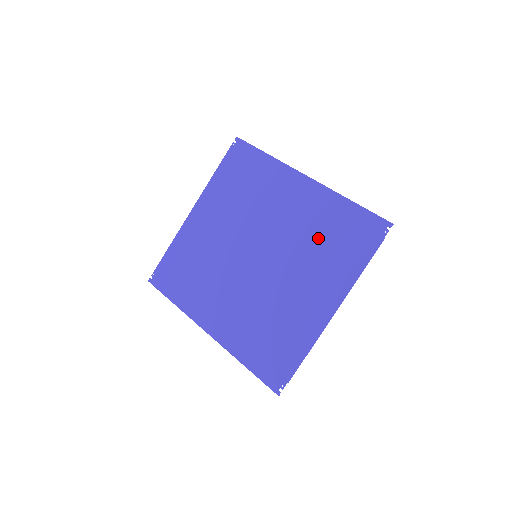
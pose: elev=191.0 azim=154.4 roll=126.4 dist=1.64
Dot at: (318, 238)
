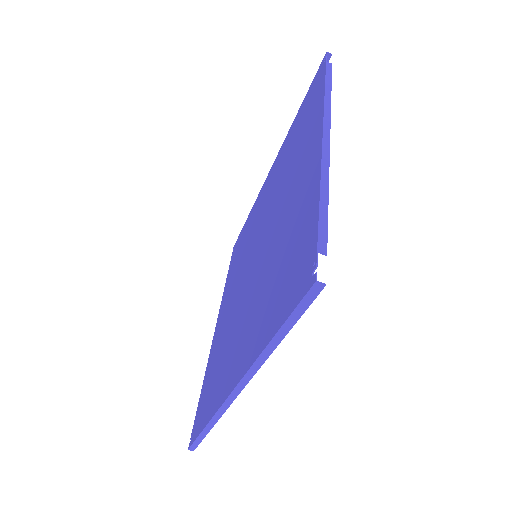
Dot at: (288, 158)
